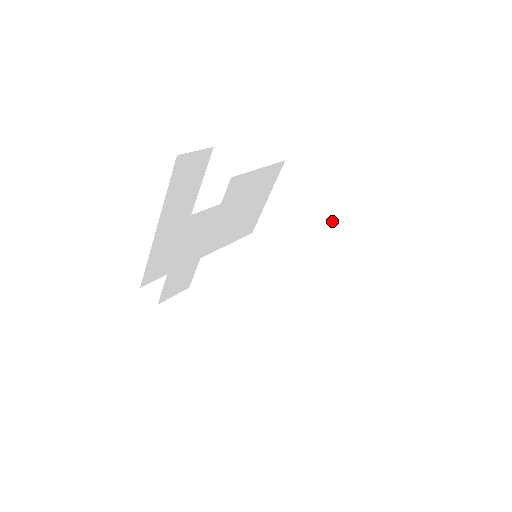
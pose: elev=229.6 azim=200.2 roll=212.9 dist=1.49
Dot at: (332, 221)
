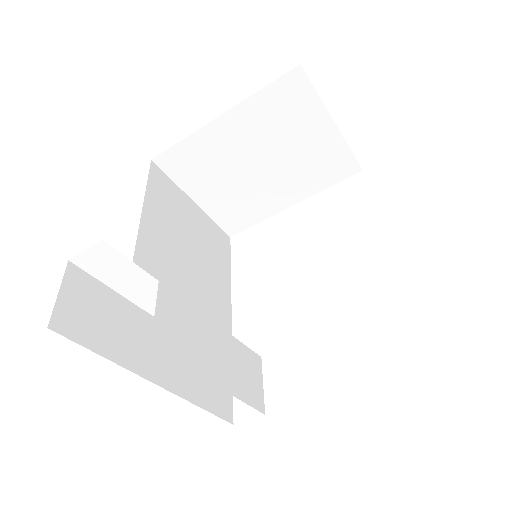
Dot at: (254, 132)
